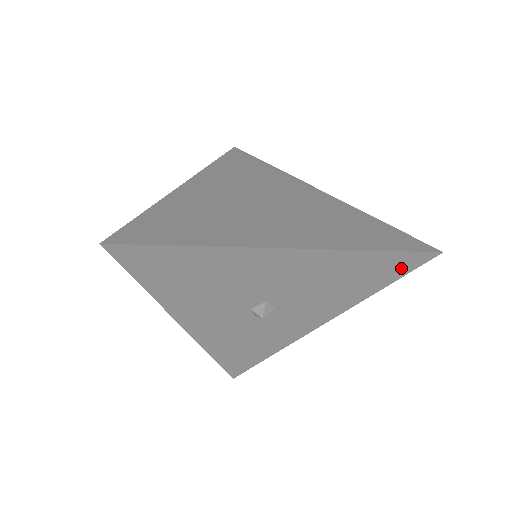
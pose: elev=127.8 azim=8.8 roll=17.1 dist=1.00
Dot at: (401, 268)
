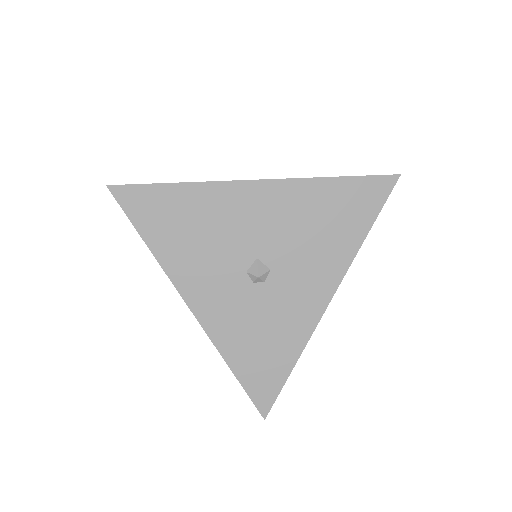
Dot at: (371, 200)
